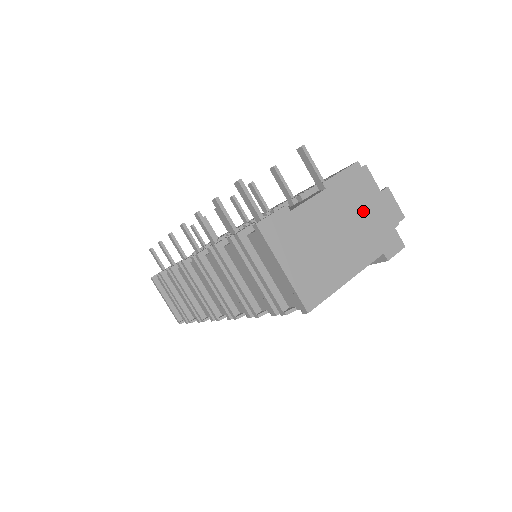
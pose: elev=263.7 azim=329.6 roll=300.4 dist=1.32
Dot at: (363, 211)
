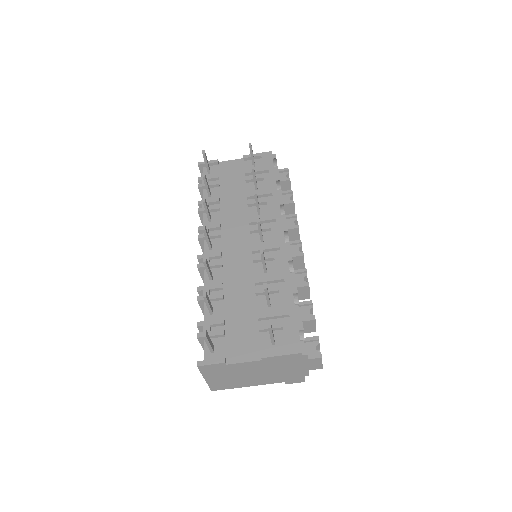
Dot at: (285, 369)
